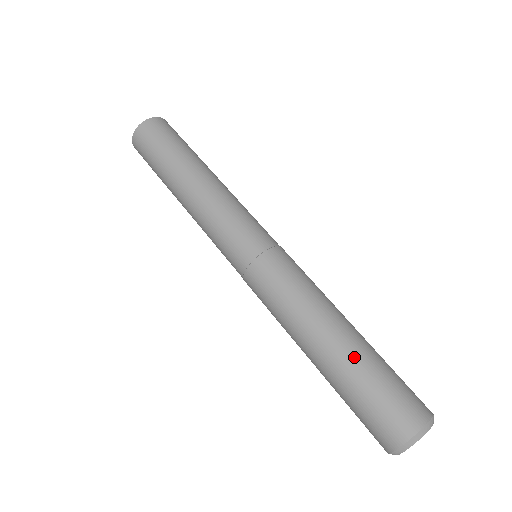
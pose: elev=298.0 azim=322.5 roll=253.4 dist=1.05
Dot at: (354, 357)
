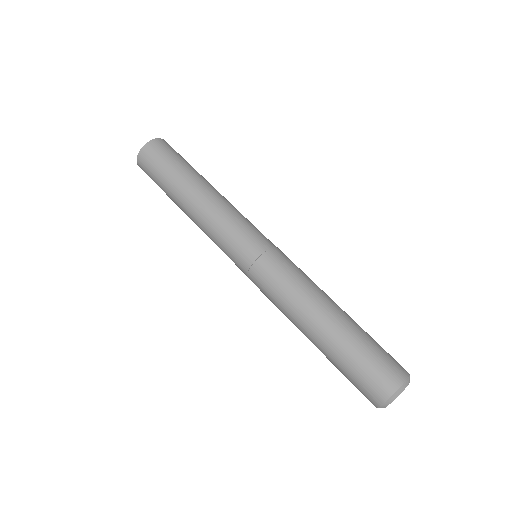
Dot at: (329, 350)
